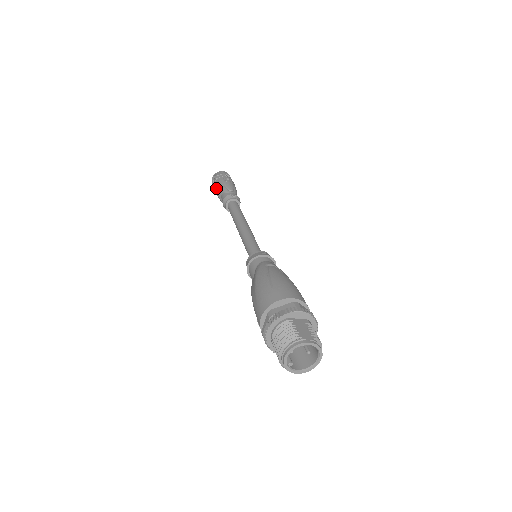
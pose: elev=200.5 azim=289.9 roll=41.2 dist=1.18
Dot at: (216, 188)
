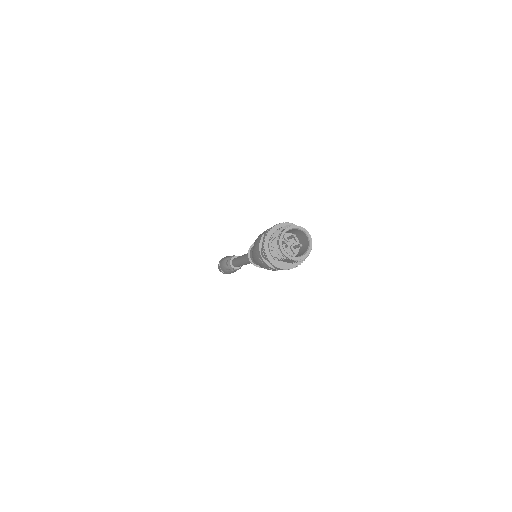
Dot at: (222, 262)
